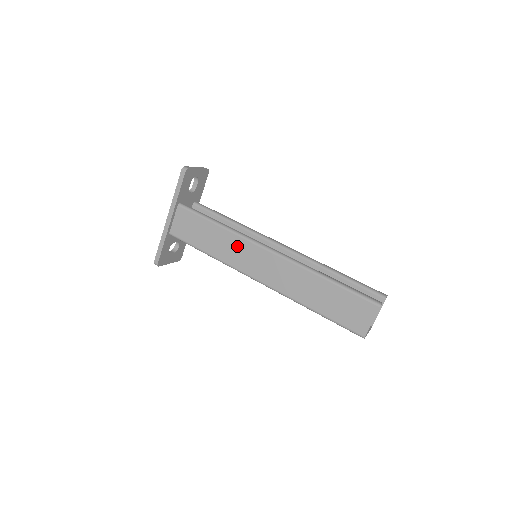
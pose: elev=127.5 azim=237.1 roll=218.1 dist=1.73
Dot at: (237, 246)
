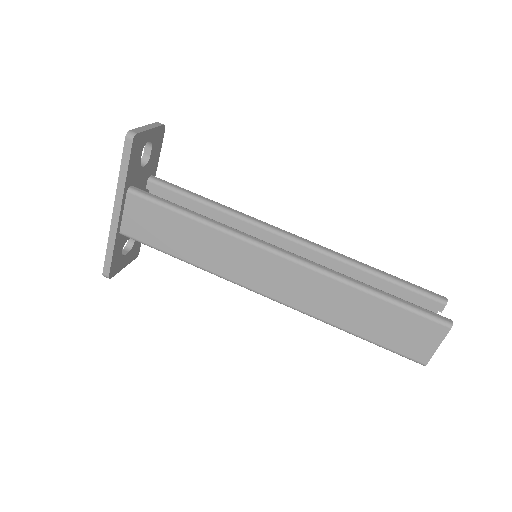
Dot at: (230, 250)
